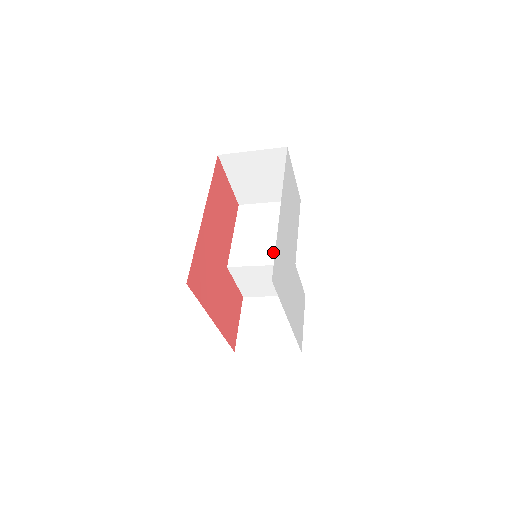
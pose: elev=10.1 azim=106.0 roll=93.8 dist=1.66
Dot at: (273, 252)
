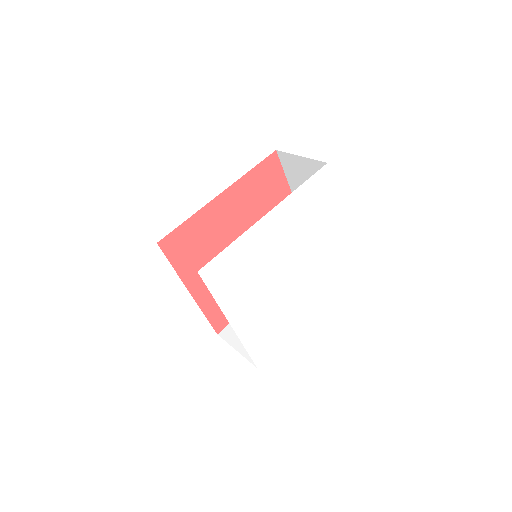
Dot at: occluded
